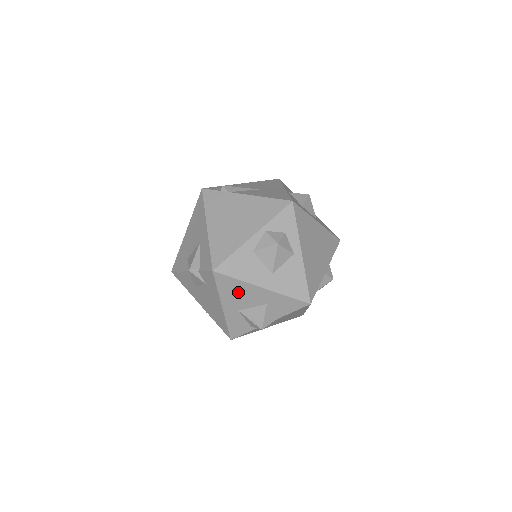
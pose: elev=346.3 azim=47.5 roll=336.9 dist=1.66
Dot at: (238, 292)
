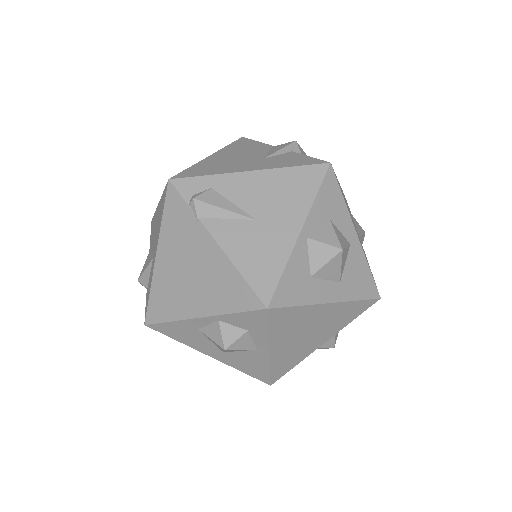
Dot at: occluded
